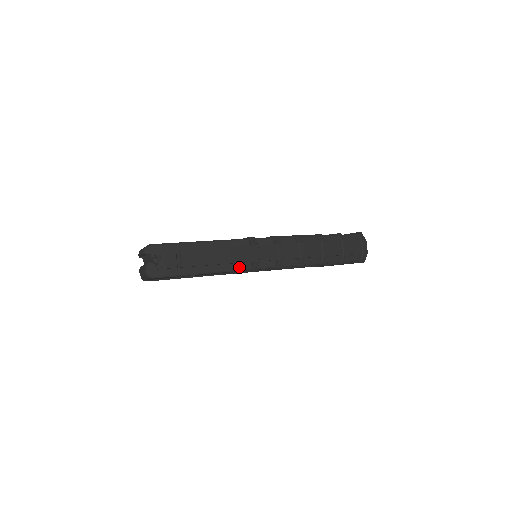
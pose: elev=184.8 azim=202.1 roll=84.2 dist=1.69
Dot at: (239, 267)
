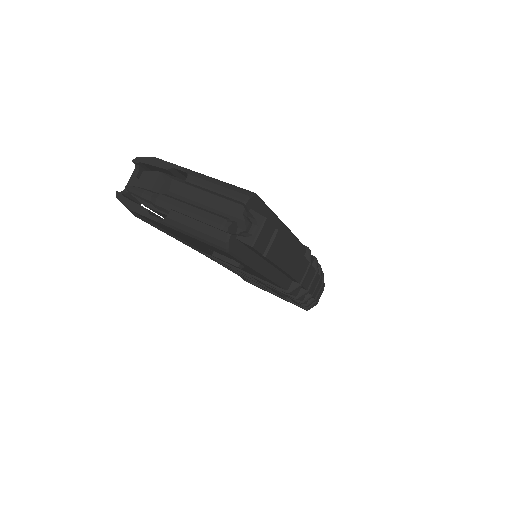
Dot at: (284, 282)
